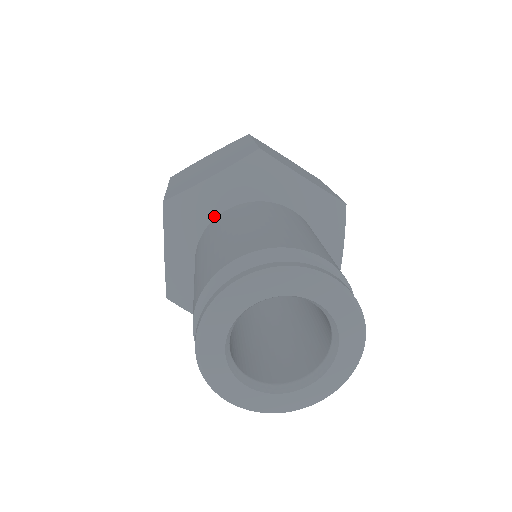
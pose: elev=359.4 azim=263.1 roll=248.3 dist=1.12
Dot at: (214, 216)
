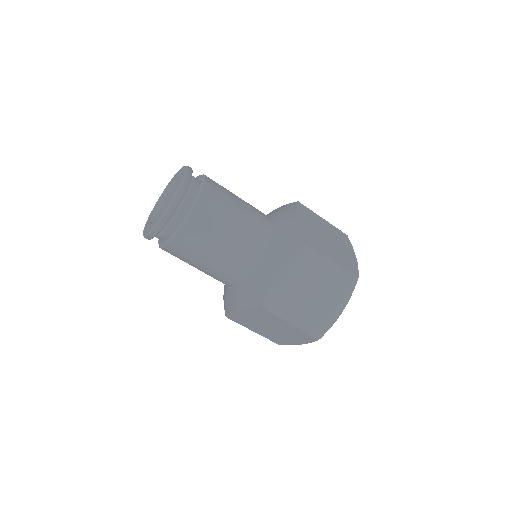
Dot at: occluded
